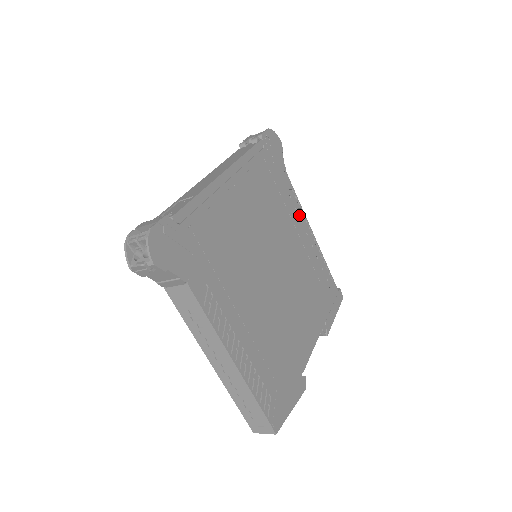
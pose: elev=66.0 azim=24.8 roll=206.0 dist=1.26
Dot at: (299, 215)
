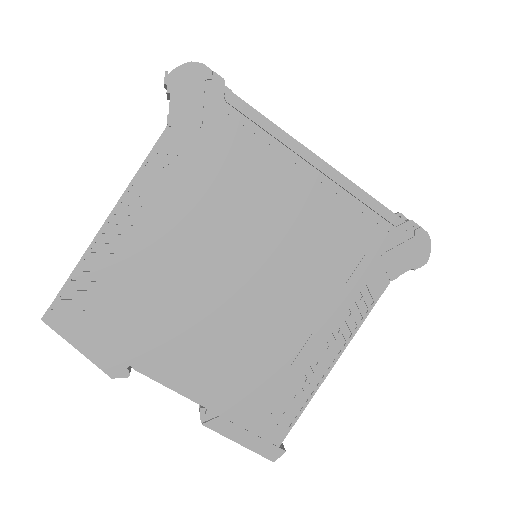
Dot at: (347, 324)
